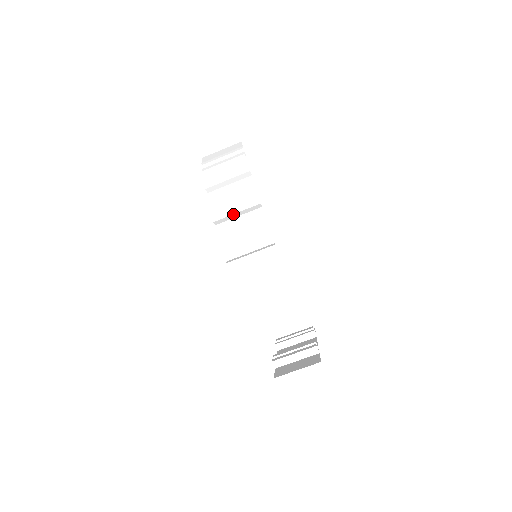
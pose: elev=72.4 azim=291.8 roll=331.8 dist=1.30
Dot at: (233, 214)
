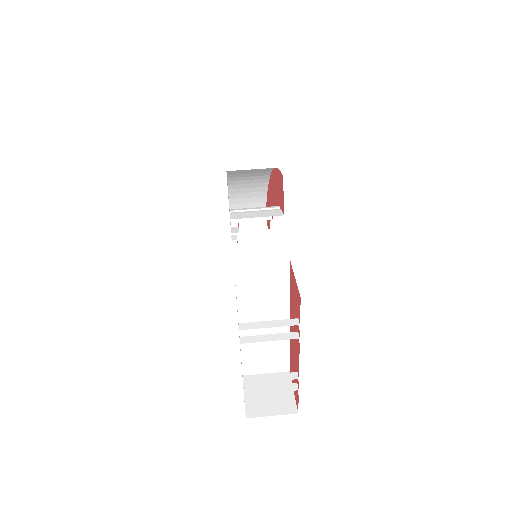
Dot at: occluded
